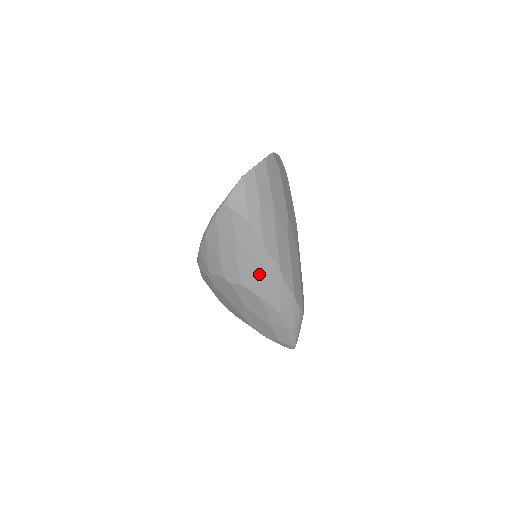
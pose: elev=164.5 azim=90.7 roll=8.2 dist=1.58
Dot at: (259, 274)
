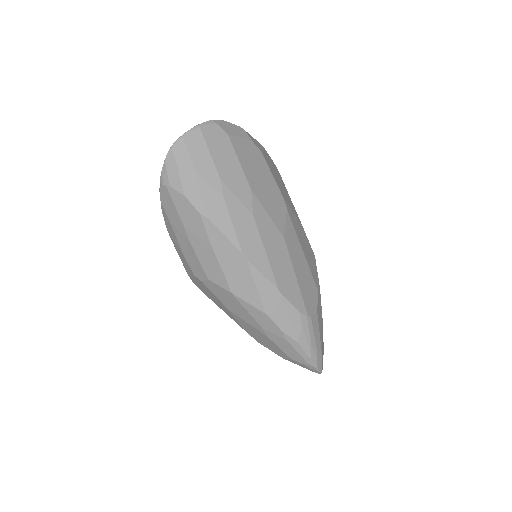
Dot at: (219, 262)
